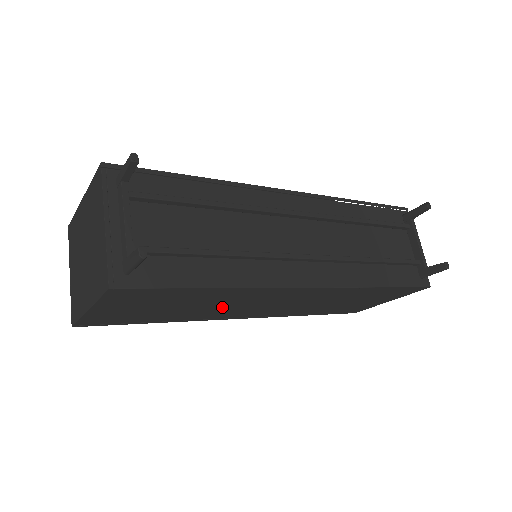
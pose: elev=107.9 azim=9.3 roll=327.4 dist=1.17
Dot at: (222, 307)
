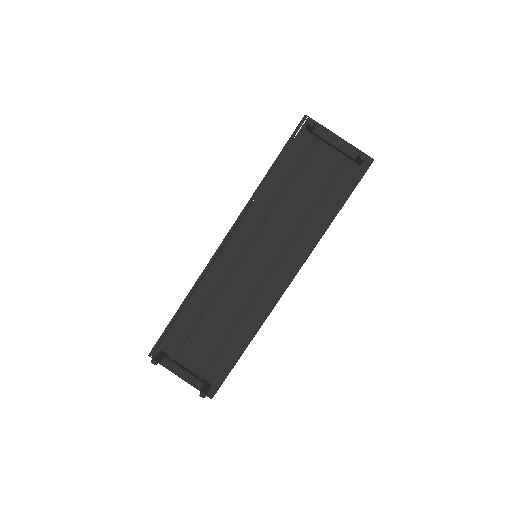
Dot at: occluded
